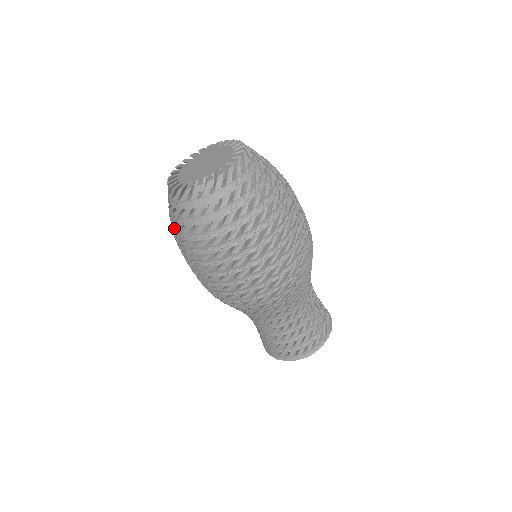
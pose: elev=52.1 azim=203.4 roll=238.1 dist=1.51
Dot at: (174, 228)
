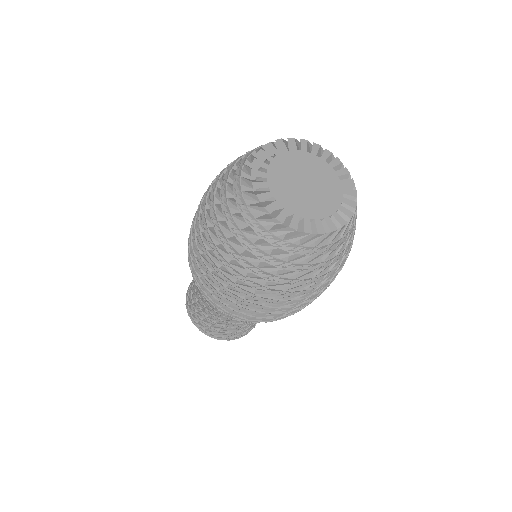
Dot at: (237, 251)
